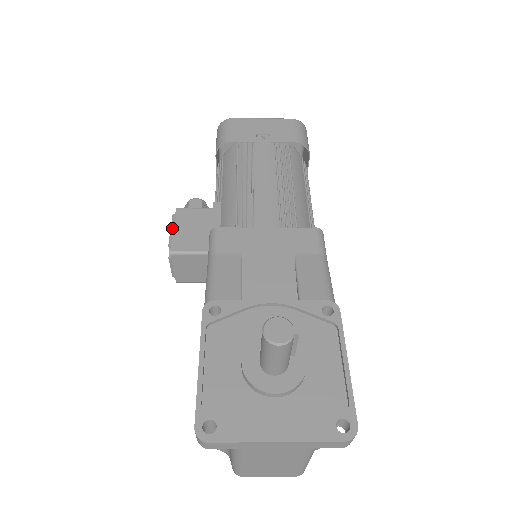
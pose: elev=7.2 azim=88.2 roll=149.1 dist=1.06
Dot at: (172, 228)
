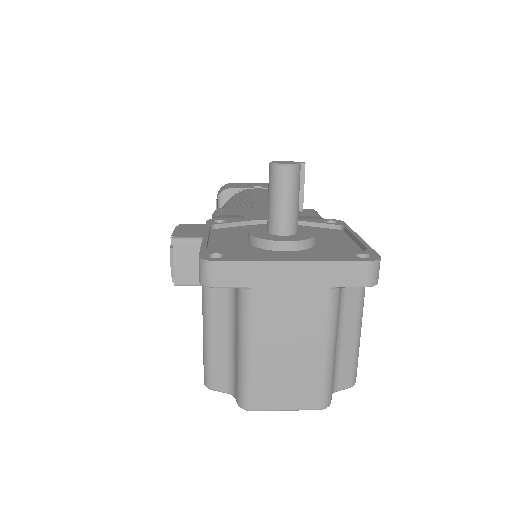
Dot at: (175, 230)
